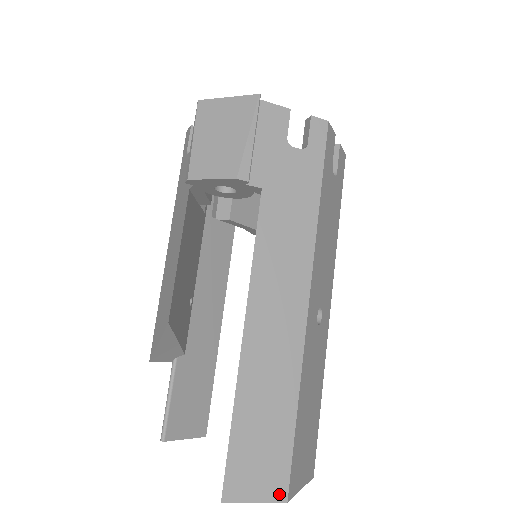
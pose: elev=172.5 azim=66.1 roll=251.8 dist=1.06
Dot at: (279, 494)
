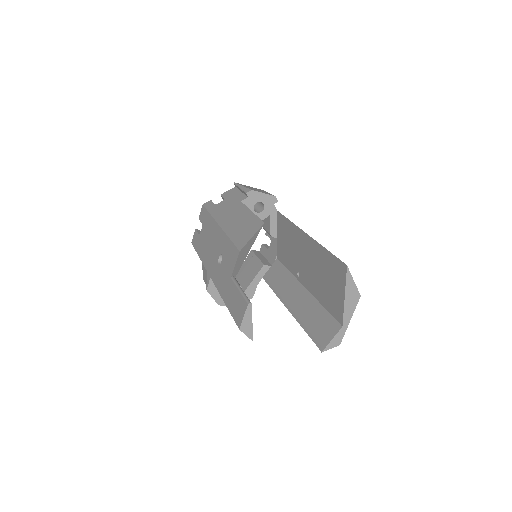
Dot at: (356, 290)
